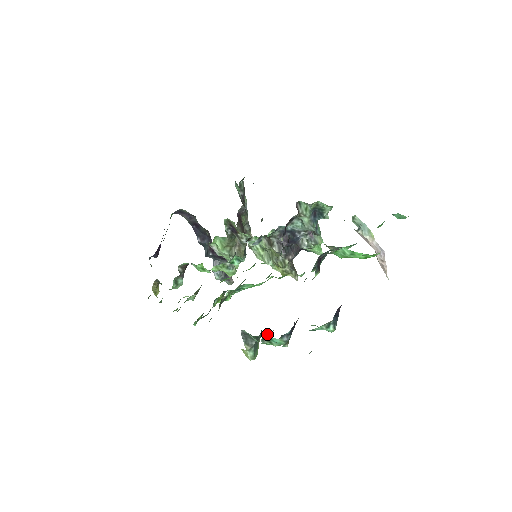
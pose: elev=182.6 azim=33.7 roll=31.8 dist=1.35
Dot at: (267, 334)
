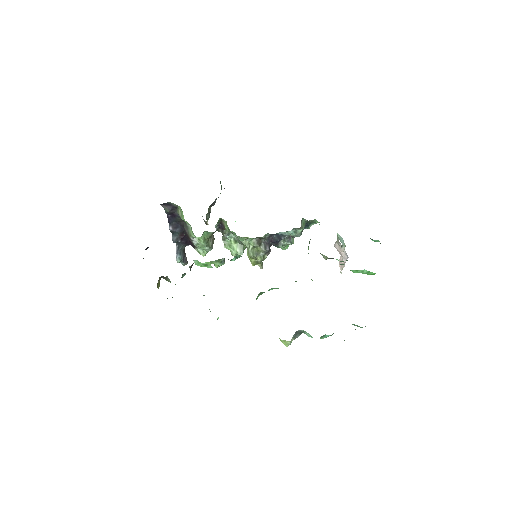
Dot at: occluded
